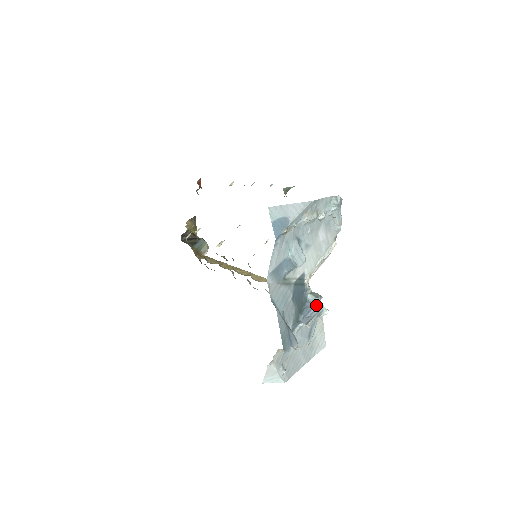
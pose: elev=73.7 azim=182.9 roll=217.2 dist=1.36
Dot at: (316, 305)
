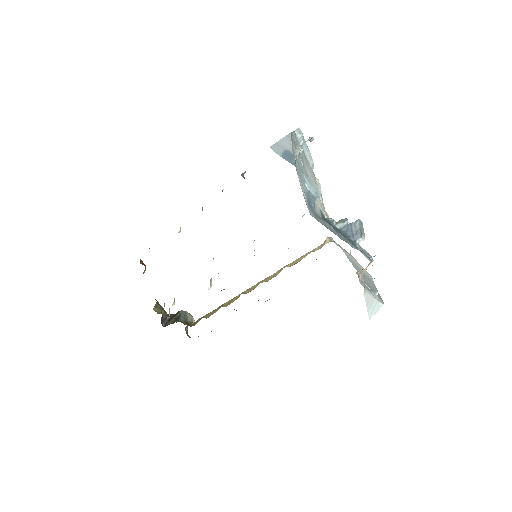
Dot at: (351, 223)
